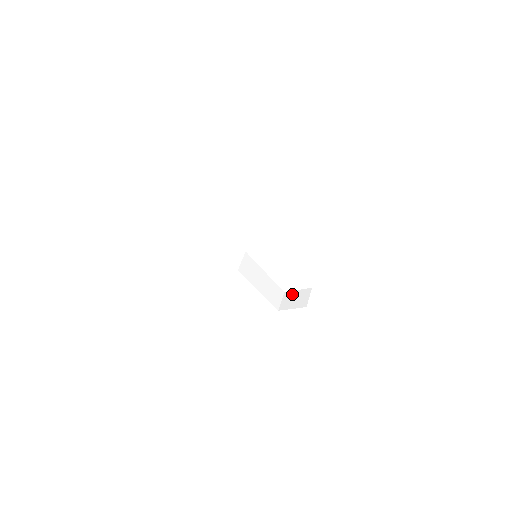
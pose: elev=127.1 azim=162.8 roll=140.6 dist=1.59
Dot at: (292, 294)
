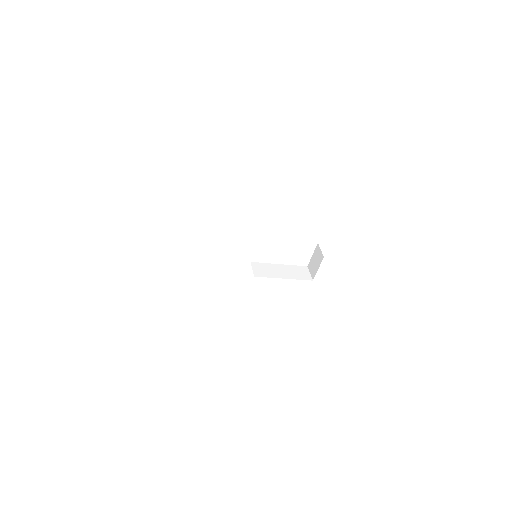
Dot at: (311, 261)
